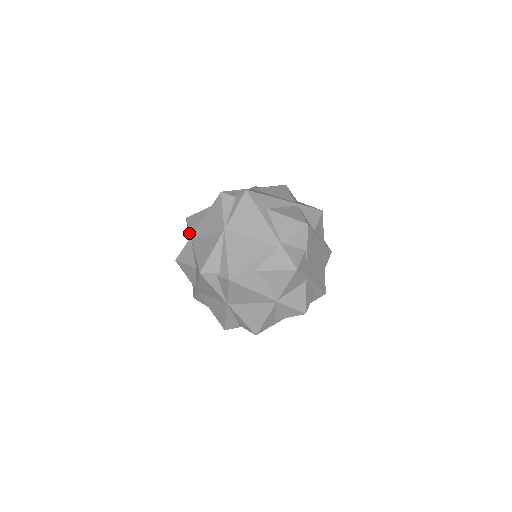
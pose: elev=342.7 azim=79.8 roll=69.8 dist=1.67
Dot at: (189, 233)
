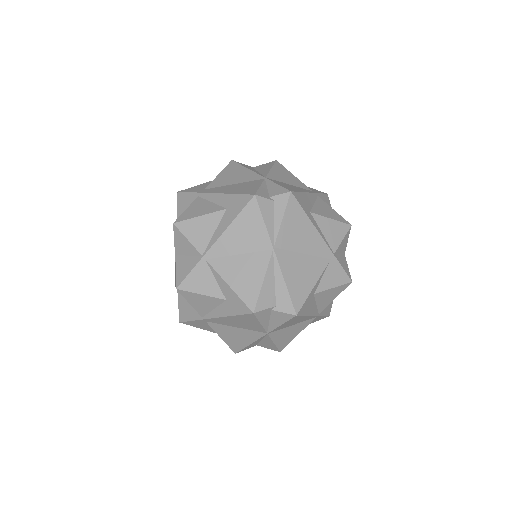
Dot at: (192, 248)
